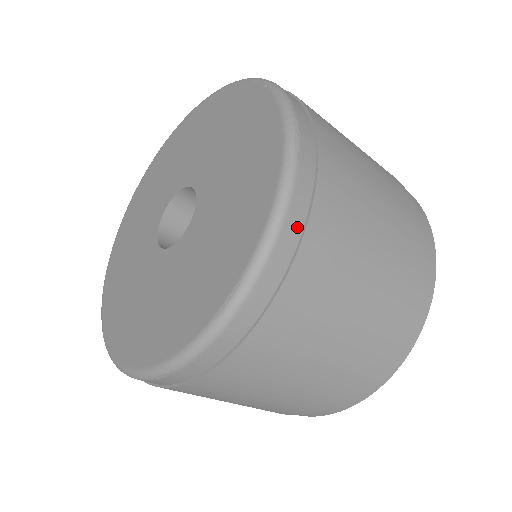
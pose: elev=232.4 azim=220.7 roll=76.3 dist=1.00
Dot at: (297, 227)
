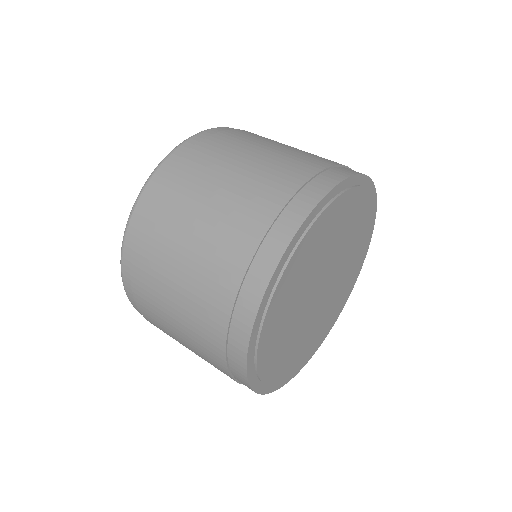
Dot at: occluded
